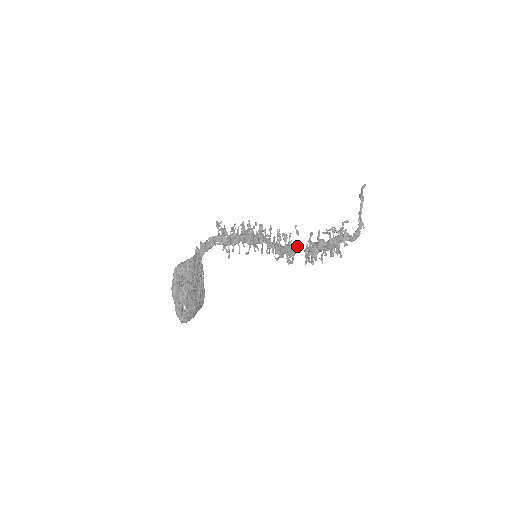
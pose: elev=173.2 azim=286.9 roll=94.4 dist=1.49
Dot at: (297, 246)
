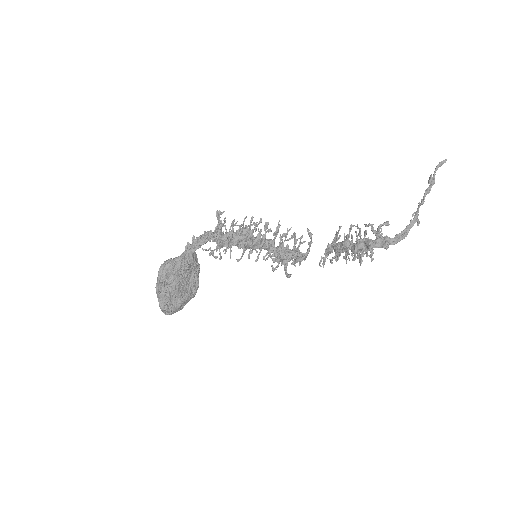
Dot at: (308, 250)
